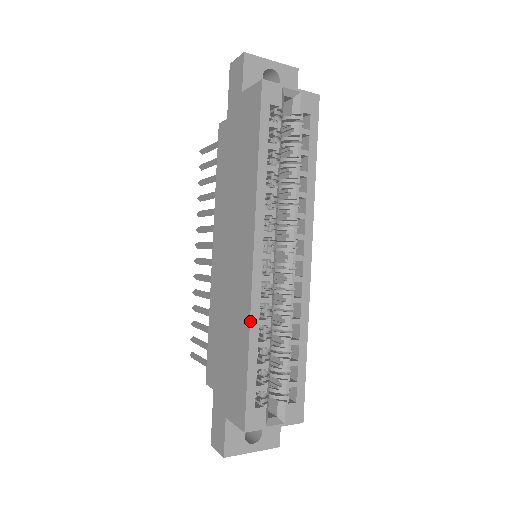
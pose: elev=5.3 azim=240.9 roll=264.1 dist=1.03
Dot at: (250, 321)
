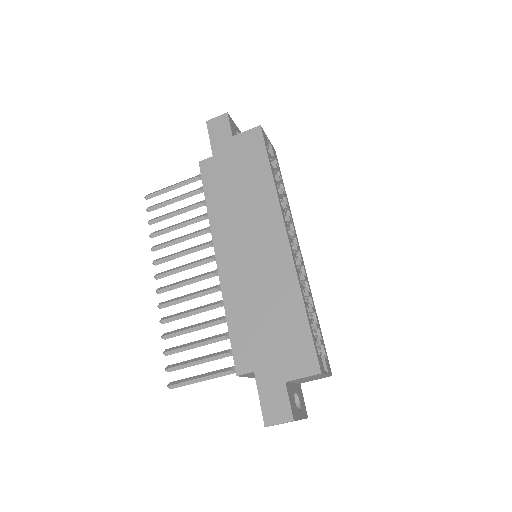
Dot at: (299, 283)
